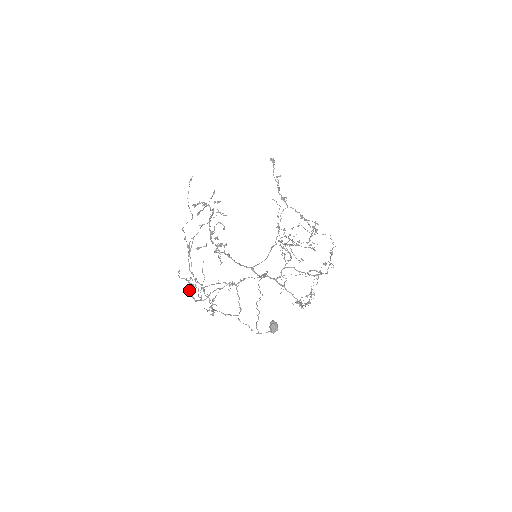
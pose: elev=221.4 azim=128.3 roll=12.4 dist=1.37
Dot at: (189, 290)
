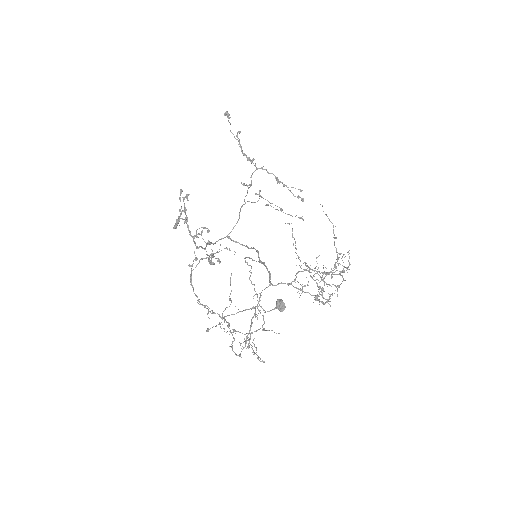
Dot at: occluded
